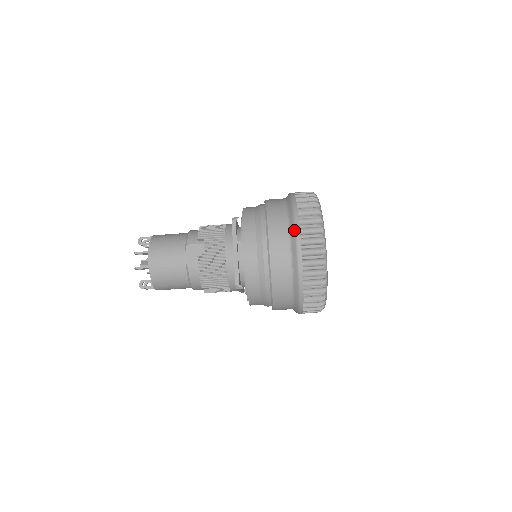
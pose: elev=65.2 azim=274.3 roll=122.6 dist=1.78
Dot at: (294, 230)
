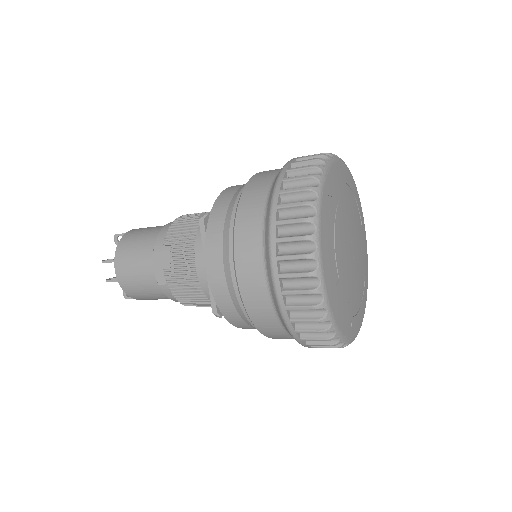
Dot at: (268, 246)
